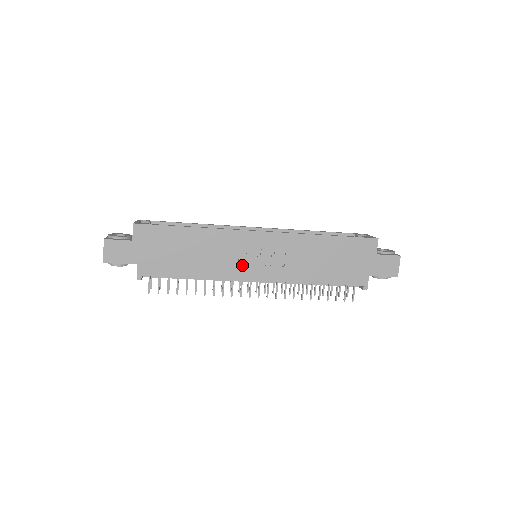
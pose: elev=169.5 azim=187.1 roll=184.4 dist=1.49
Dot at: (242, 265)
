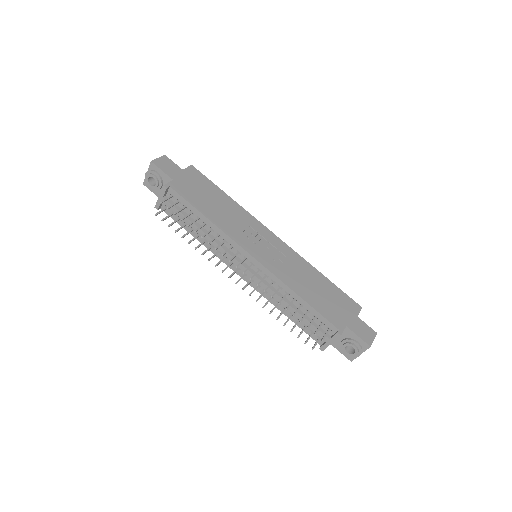
Dot at: (248, 240)
